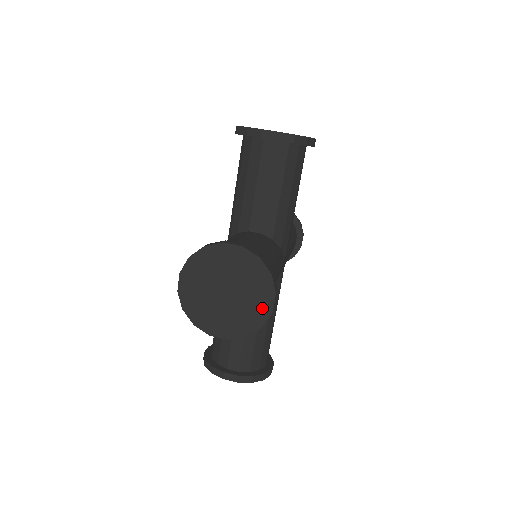
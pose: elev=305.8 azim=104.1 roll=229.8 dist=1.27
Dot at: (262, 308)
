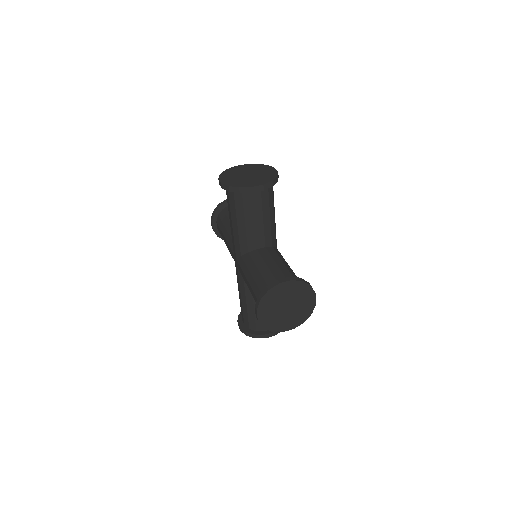
Dot at: (310, 305)
